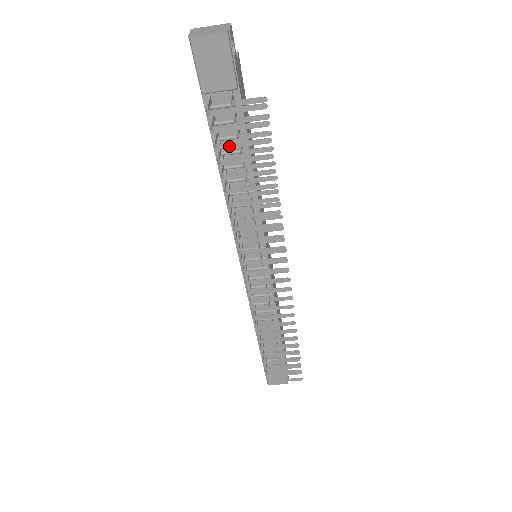
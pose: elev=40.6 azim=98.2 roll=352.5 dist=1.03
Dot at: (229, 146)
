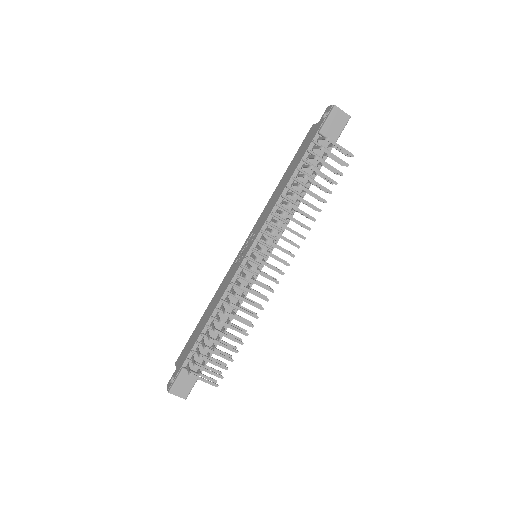
Dot at: (323, 162)
